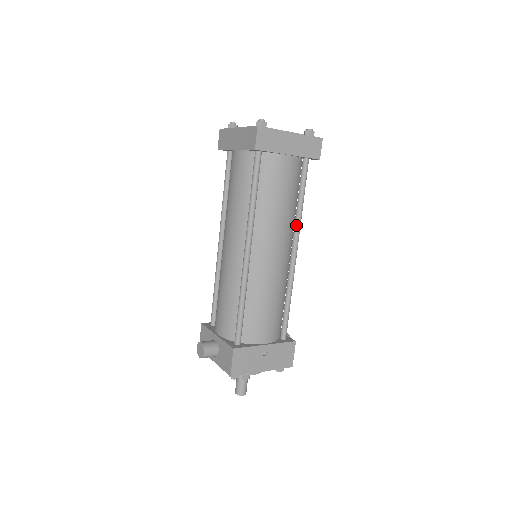
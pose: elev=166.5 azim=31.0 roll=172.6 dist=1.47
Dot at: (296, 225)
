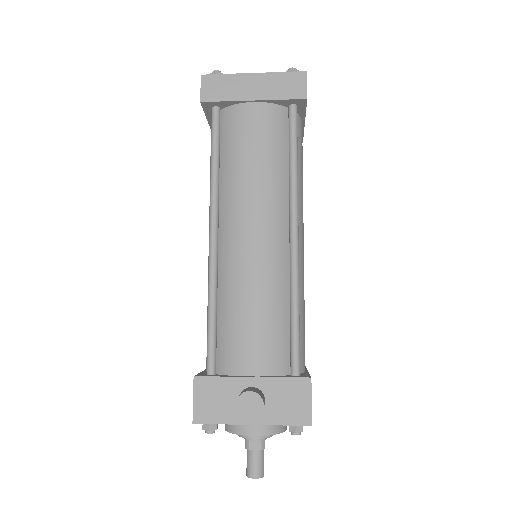
Dot at: occluded
